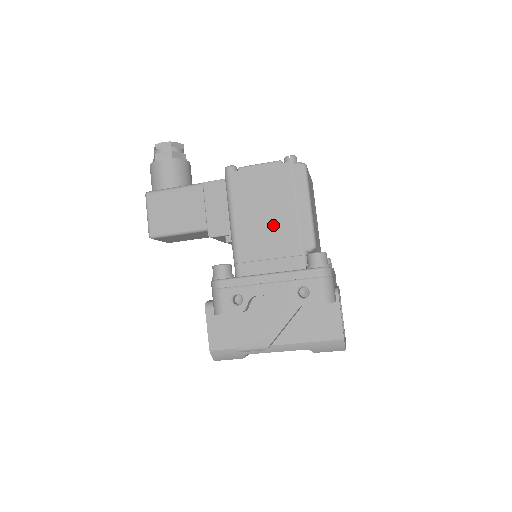
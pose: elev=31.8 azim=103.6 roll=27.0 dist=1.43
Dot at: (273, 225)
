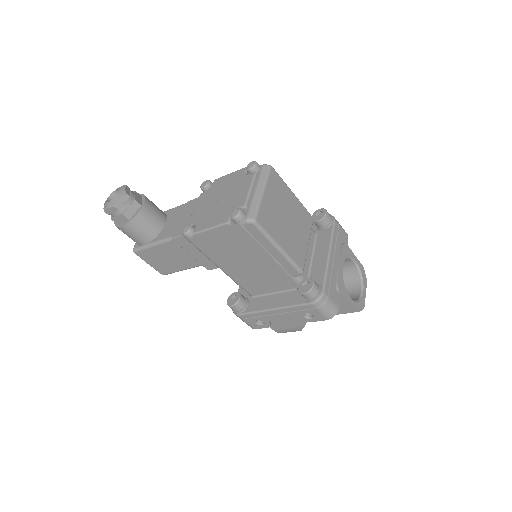
Dot at: (256, 267)
